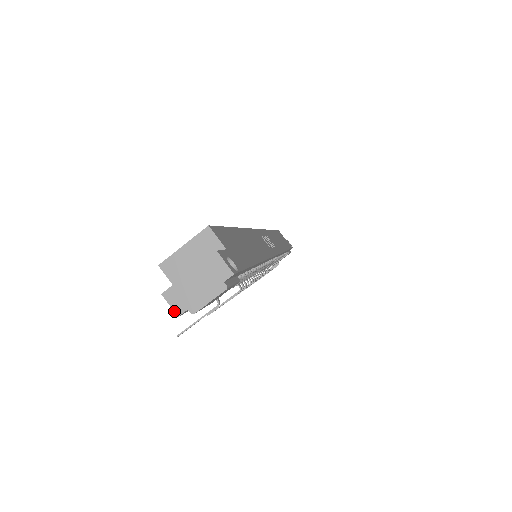
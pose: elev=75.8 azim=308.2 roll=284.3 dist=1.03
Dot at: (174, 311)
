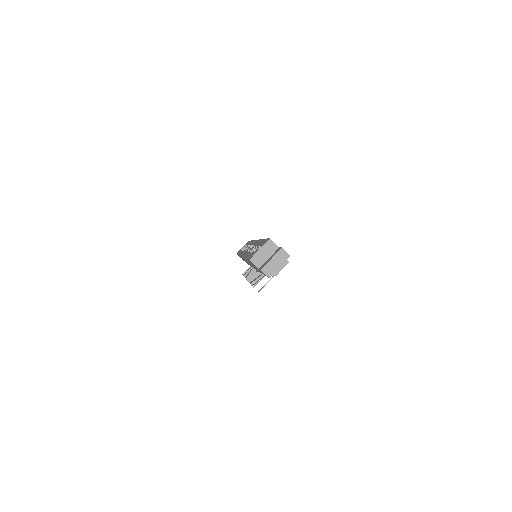
Dot at: (267, 276)
